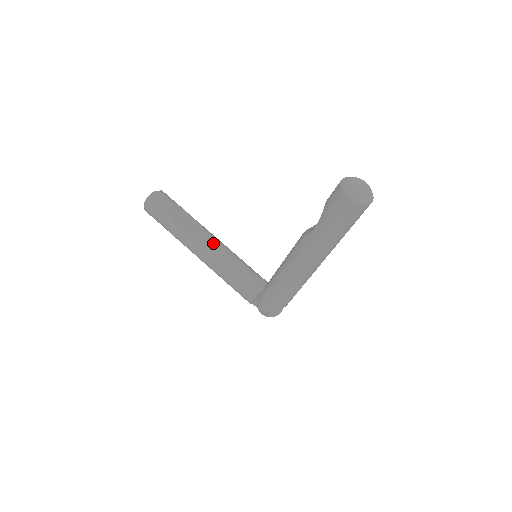
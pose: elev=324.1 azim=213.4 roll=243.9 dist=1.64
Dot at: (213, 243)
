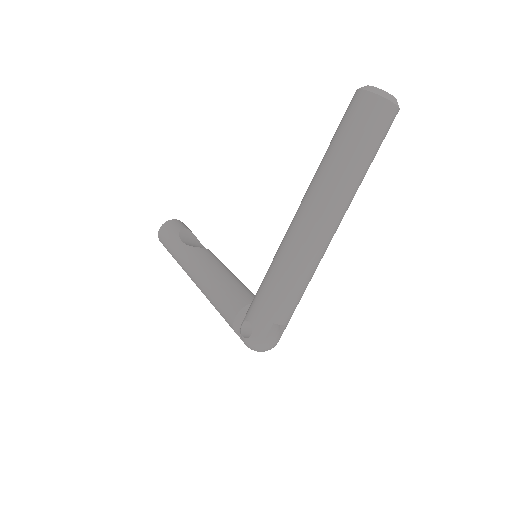
Dot at: (213, 258)
